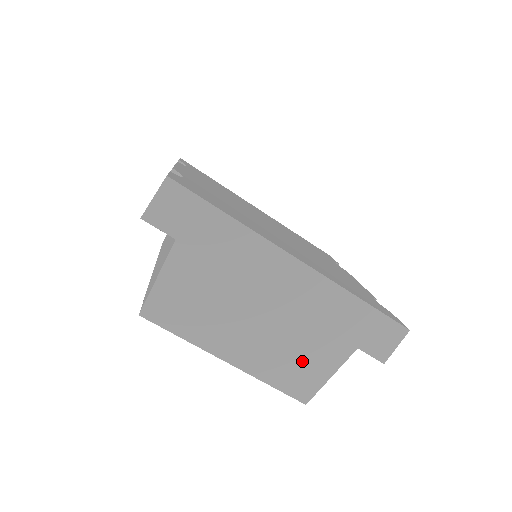
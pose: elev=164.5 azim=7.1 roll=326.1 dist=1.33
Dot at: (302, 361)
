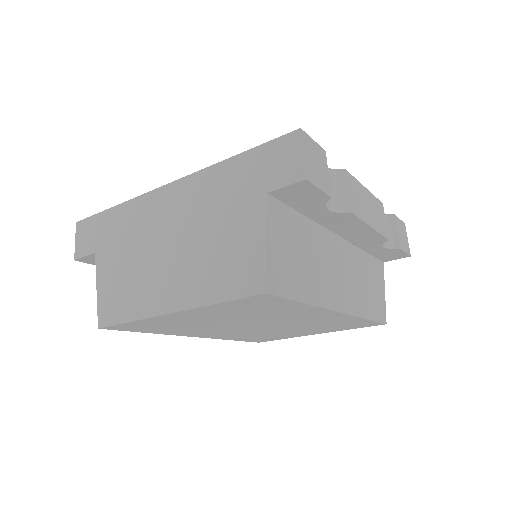
Dot at: (228, 254)
